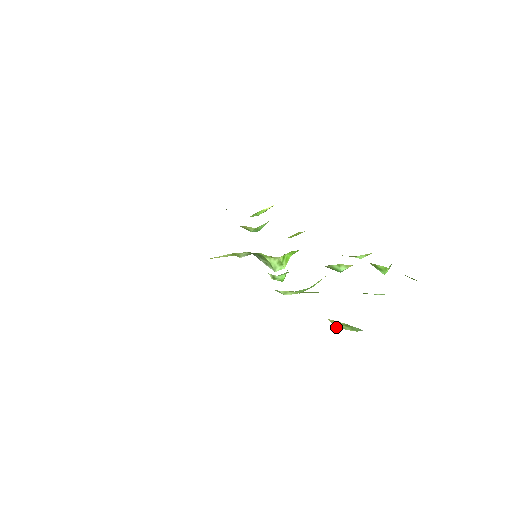
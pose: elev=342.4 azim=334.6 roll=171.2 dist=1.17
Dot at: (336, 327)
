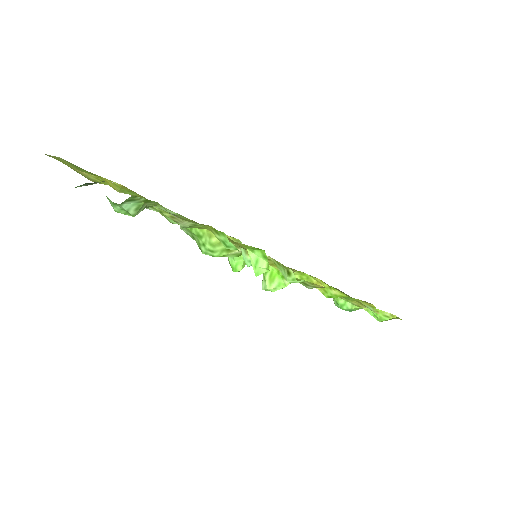
Dot at: occluded
